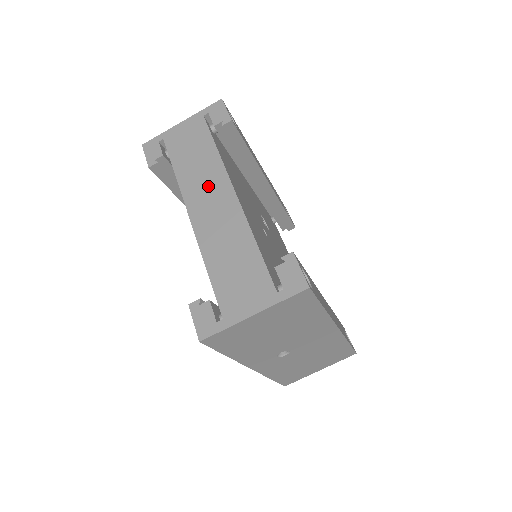
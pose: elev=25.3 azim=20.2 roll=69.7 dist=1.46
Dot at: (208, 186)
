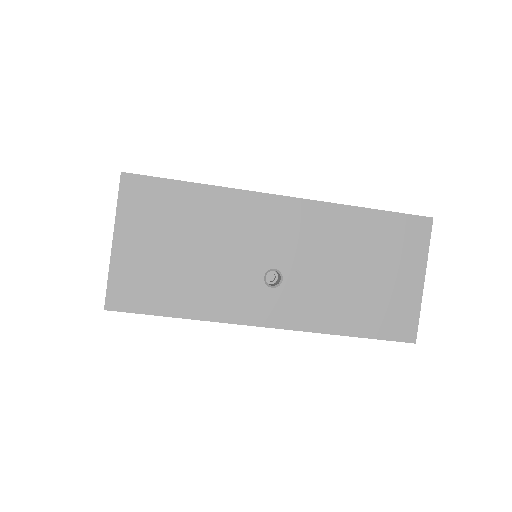
Dot at: occluded
